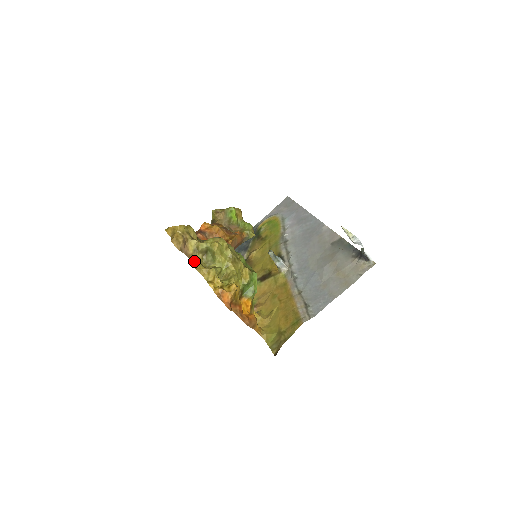
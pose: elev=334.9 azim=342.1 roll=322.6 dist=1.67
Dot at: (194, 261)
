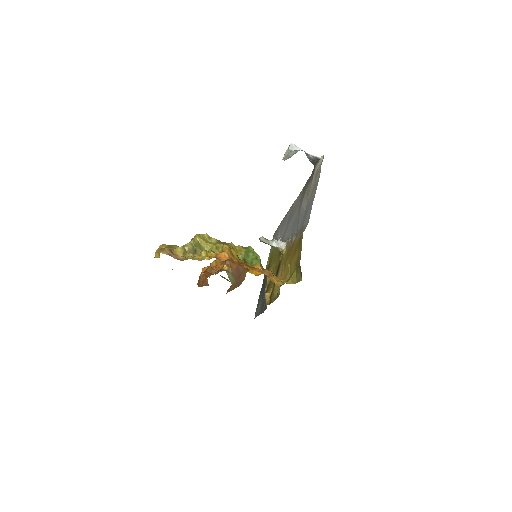
Dot at: occluded
